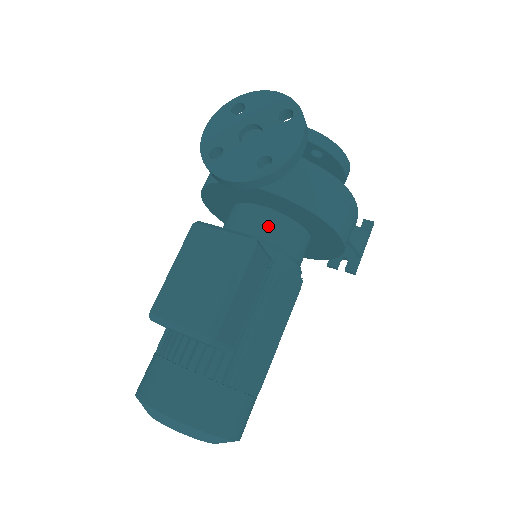
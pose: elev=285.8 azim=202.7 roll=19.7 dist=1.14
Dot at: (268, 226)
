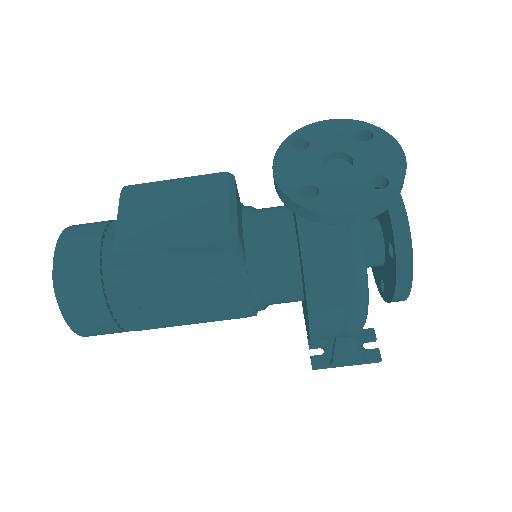
Dot at: (277, 245)
